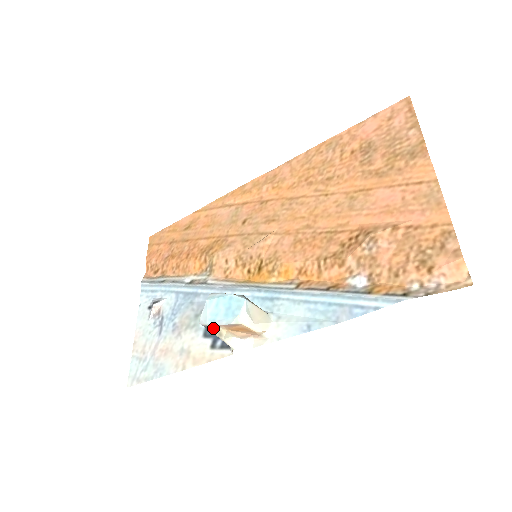
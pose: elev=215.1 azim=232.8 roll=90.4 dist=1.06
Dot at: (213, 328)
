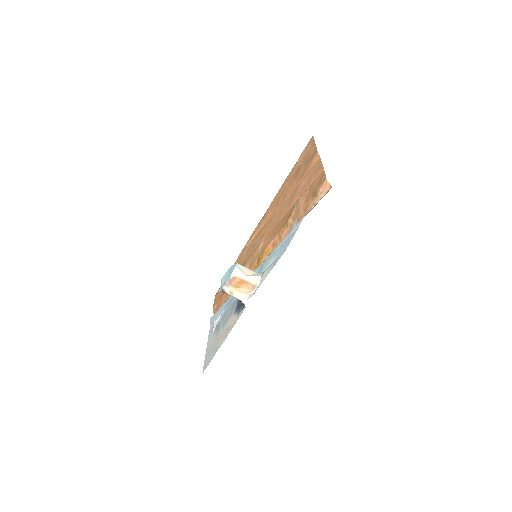
Dot at: (226, 289)
